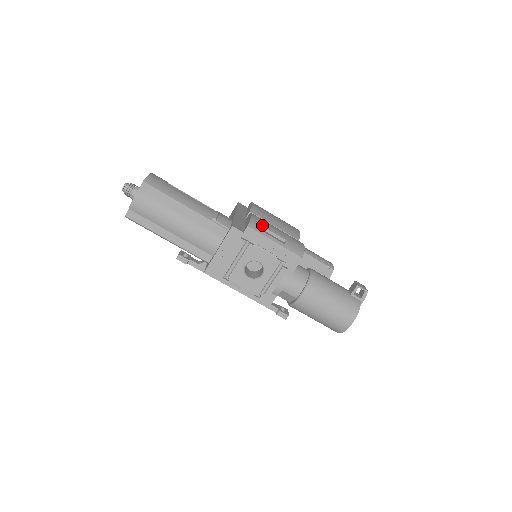
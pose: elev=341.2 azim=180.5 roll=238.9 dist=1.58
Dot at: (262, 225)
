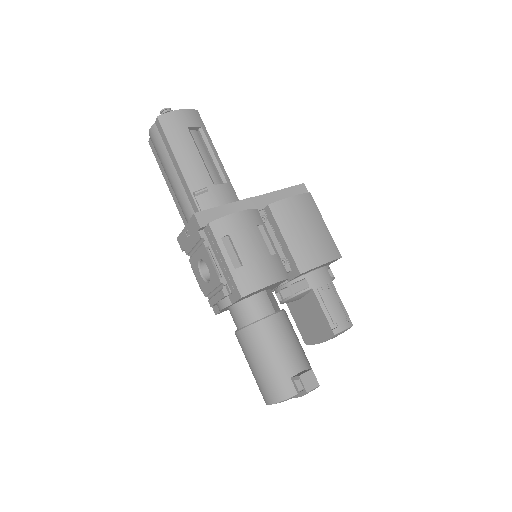
Dot at: (230, 232)
